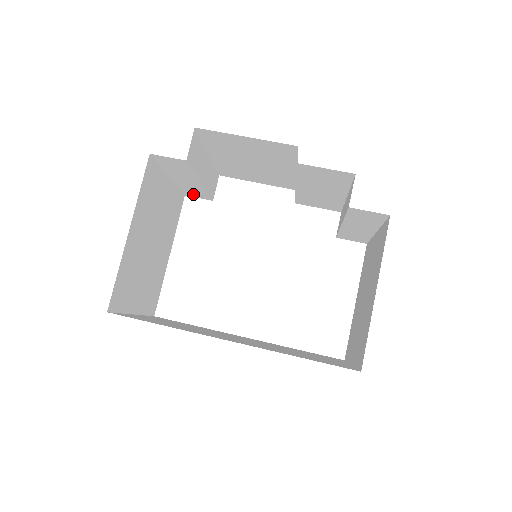
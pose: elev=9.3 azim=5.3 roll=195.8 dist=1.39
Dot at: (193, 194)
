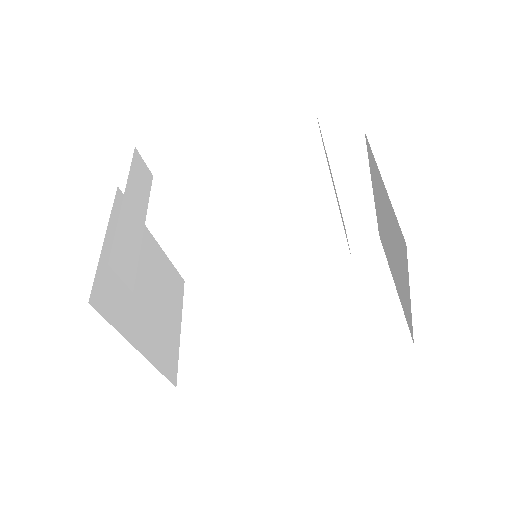
Dot at: occluded
